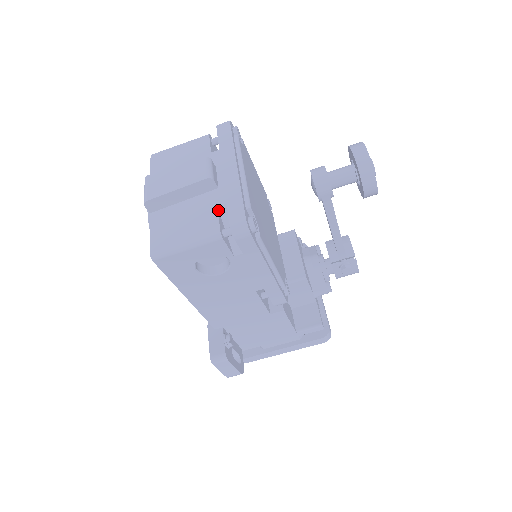
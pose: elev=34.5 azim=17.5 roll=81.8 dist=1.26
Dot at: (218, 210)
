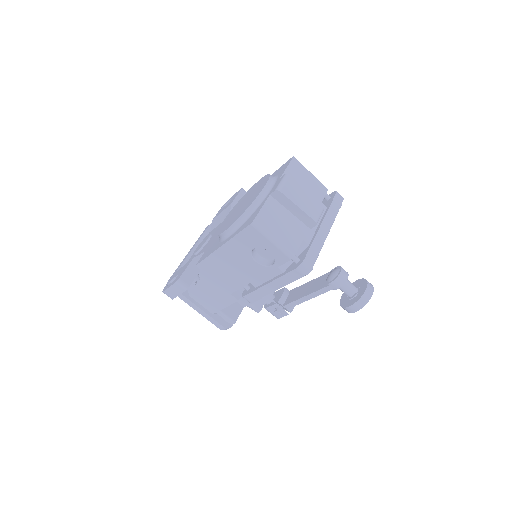
Dot at: (301, 241)
